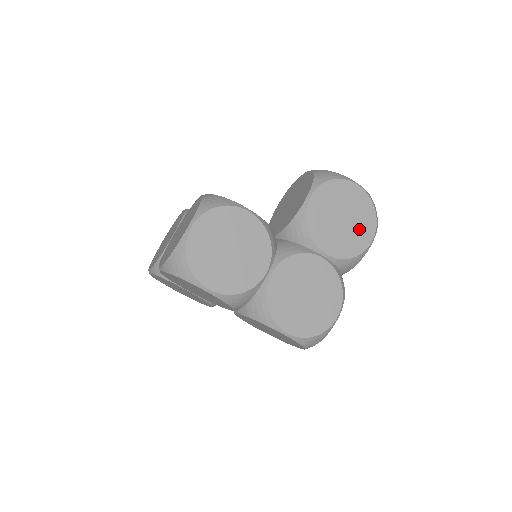
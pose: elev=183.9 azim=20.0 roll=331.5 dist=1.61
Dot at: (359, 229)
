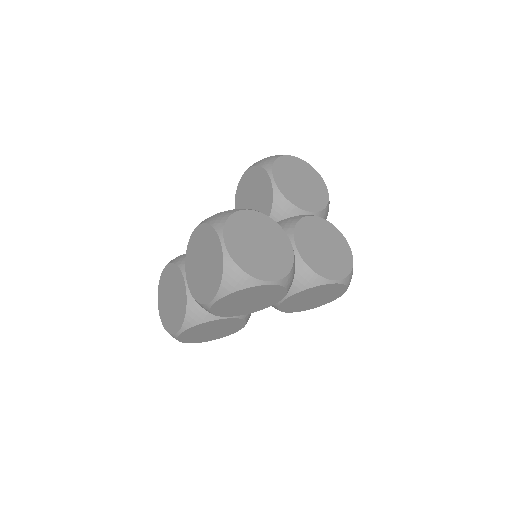
Dot at: (315, 184)
